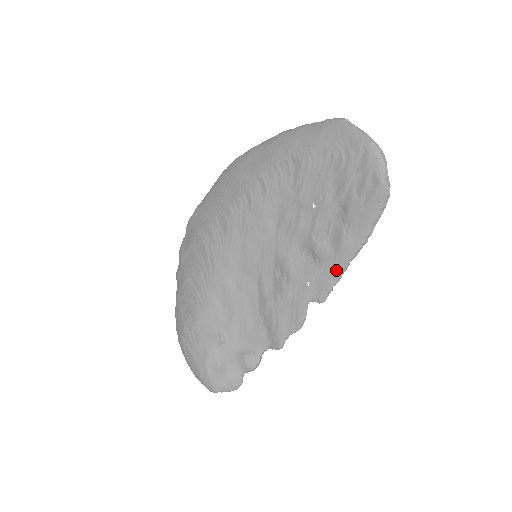
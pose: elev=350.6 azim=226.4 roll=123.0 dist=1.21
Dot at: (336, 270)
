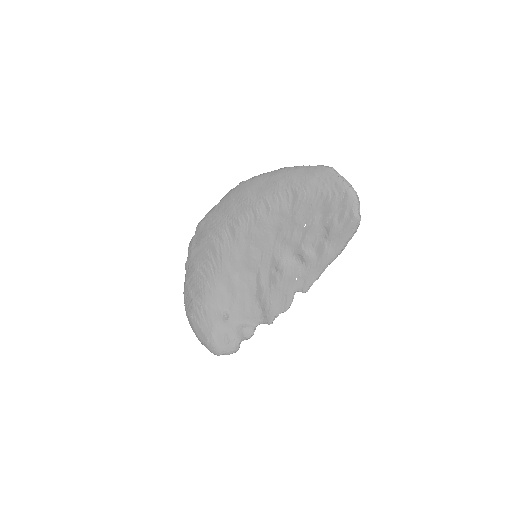
Dot at: (317, 271)
